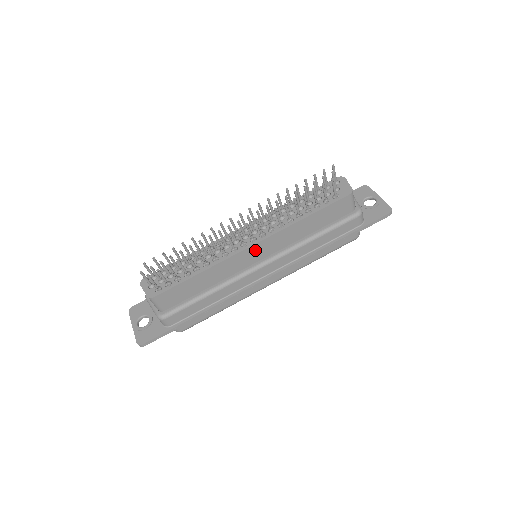
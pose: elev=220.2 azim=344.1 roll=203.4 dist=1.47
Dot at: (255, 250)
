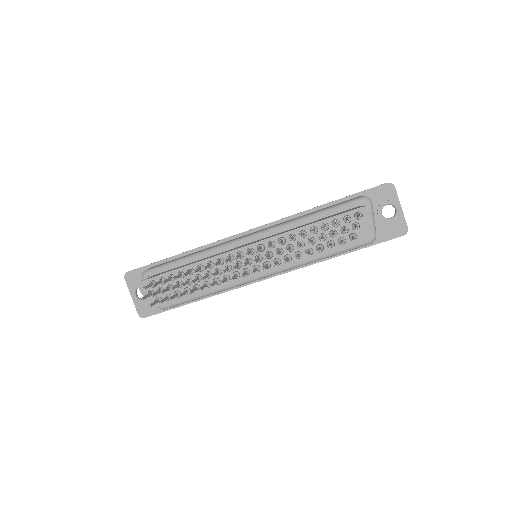
Dot at: occluded
